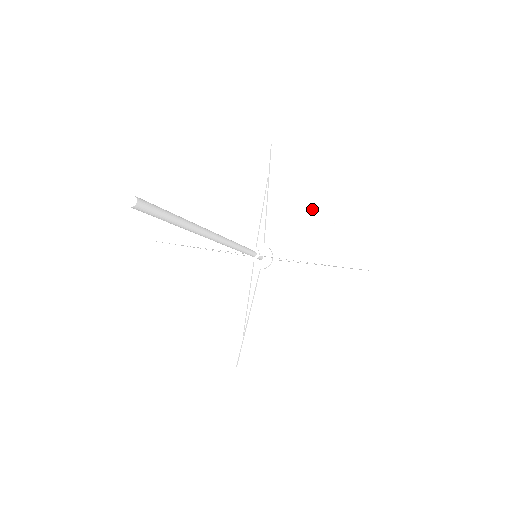
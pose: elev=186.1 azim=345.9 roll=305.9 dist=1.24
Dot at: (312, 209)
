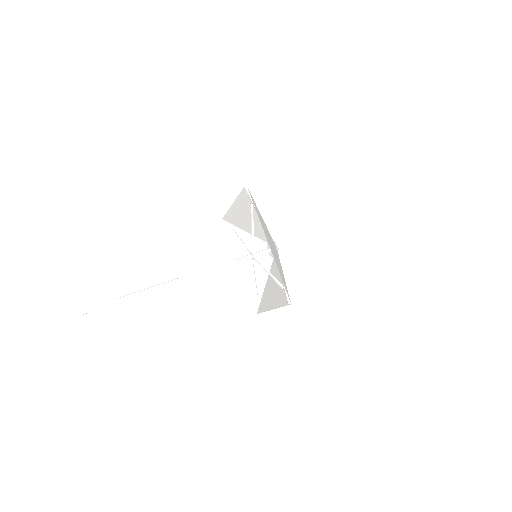
Dot at: (269, 243)
